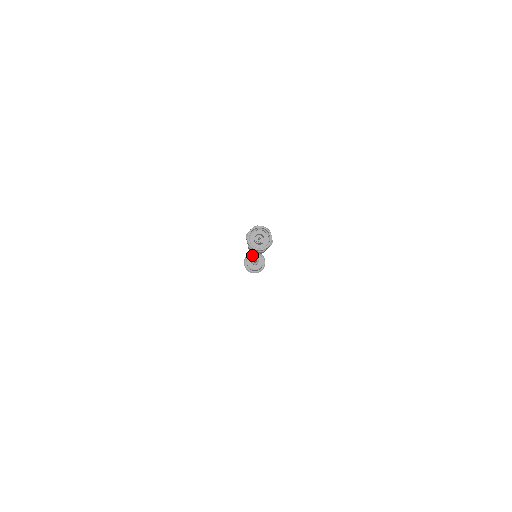
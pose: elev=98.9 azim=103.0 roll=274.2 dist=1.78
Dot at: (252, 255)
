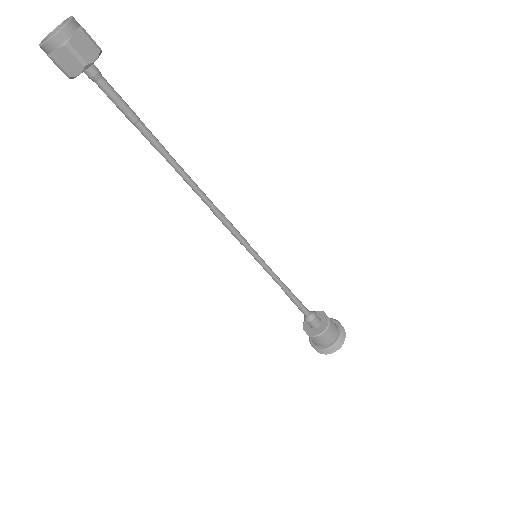
Dot at: occluded
